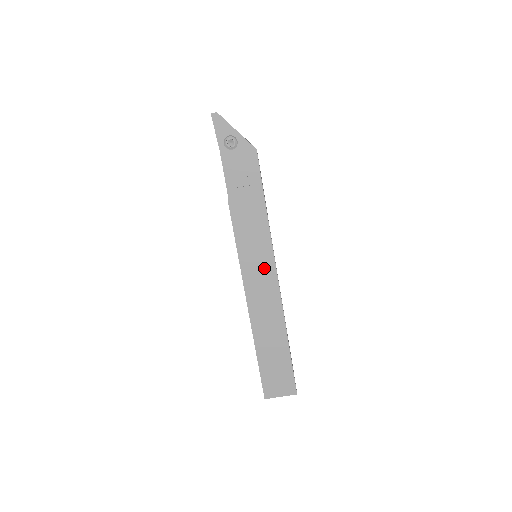
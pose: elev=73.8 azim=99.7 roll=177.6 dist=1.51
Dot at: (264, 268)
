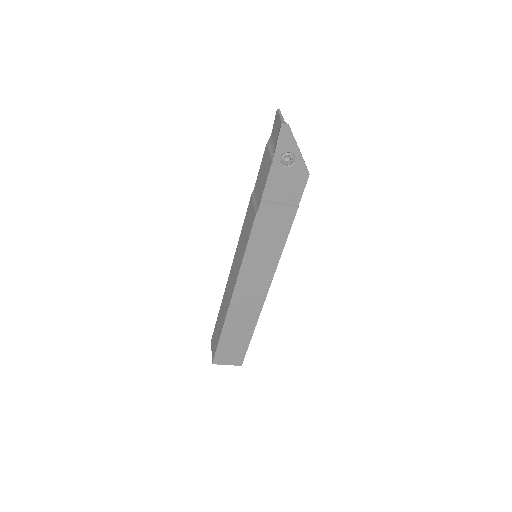
Dot at: (262, 275)
